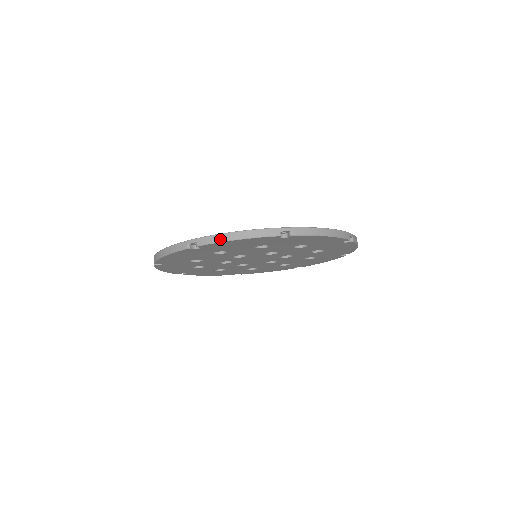
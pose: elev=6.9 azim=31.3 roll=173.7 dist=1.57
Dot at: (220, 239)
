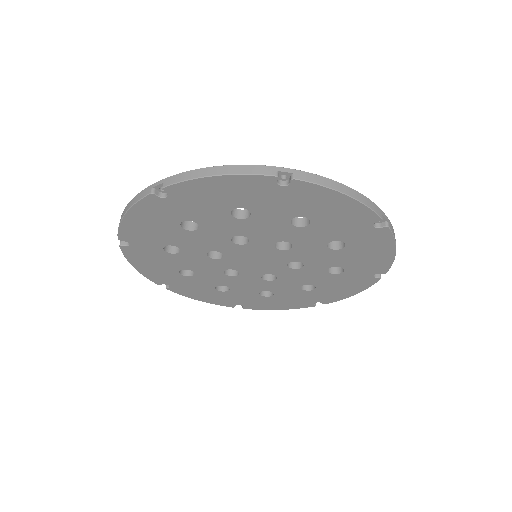
Dot at: (120, 221)
